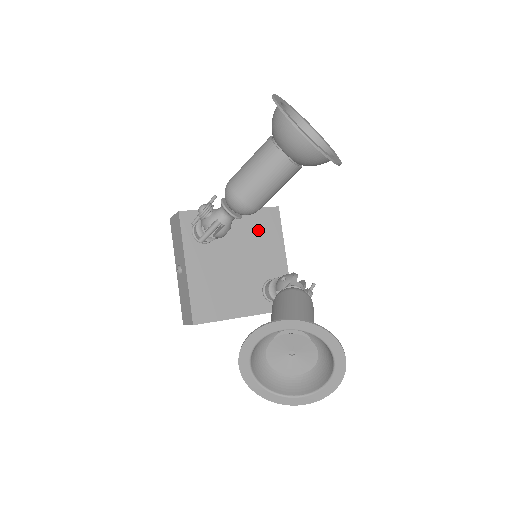
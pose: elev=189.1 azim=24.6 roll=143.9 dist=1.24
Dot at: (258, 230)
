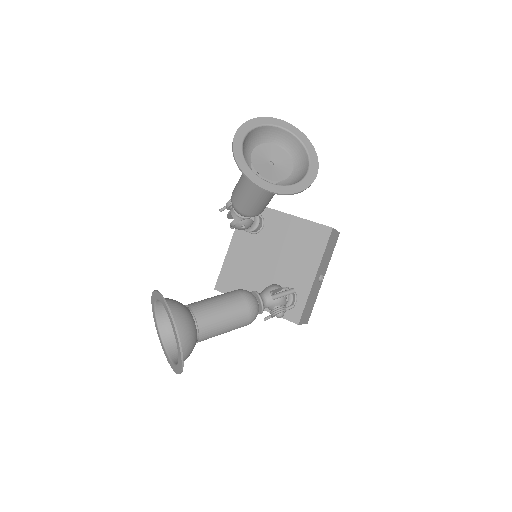
Dot at: (301, 241)
